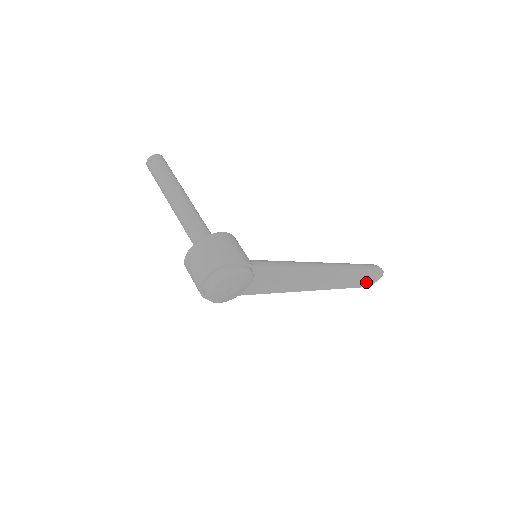
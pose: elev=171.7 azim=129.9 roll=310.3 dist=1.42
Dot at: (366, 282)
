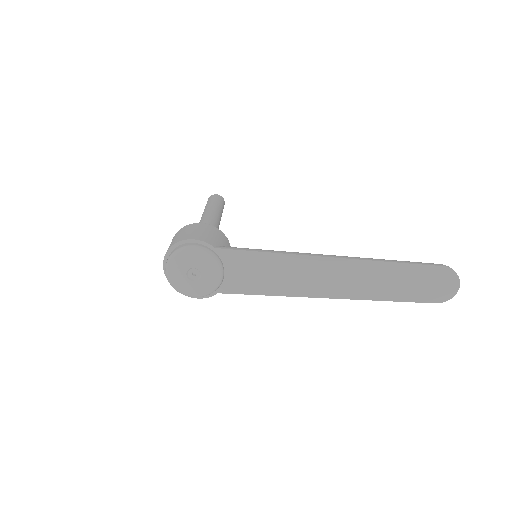
Dot at: (433, 293)
